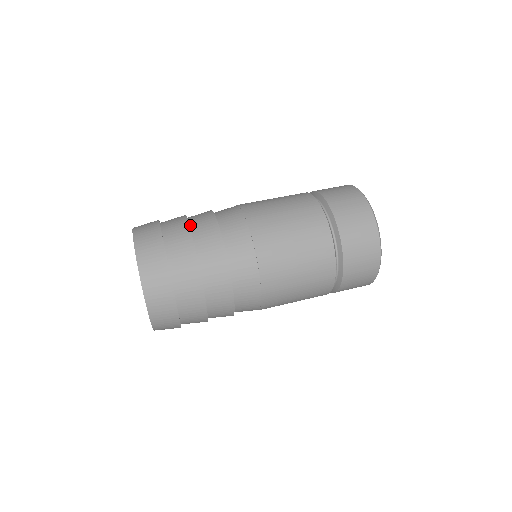
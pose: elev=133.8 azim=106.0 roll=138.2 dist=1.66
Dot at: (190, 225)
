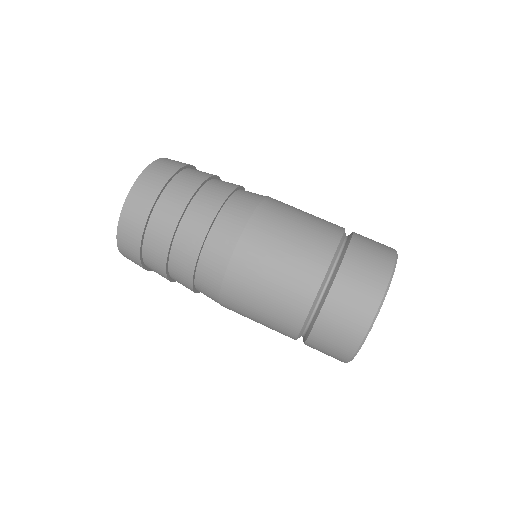
Dot at: (171, 251)
